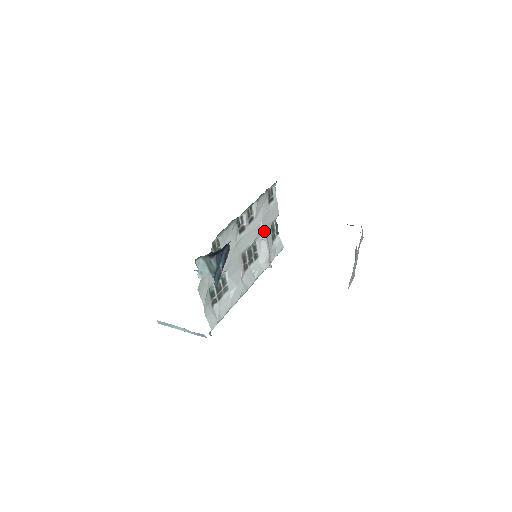
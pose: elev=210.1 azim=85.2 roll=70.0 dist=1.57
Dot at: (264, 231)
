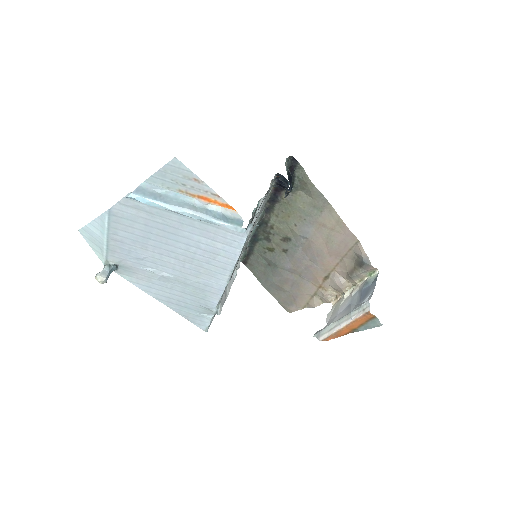
Dot at: (237, 269)
